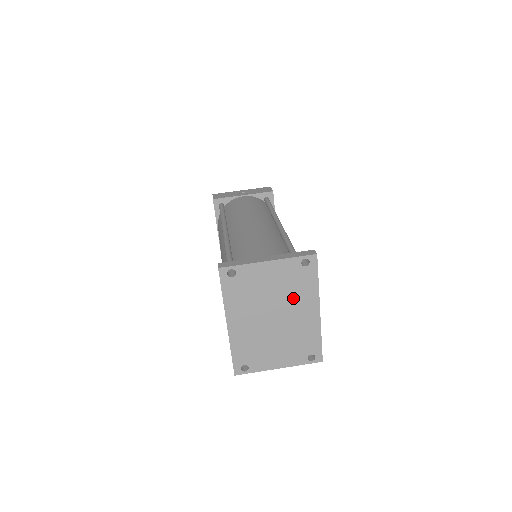
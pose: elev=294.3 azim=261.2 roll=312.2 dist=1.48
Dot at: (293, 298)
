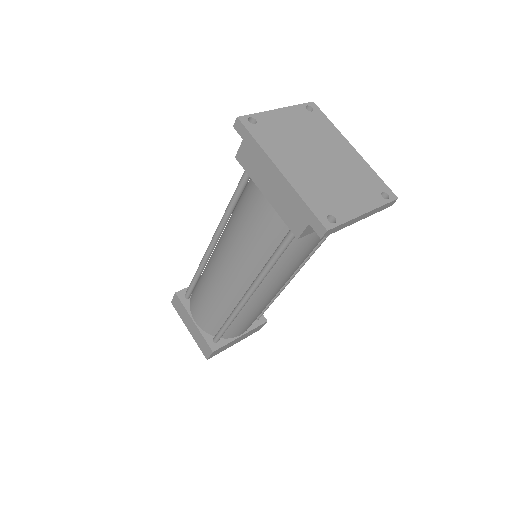
Dot at: (322, 139)
